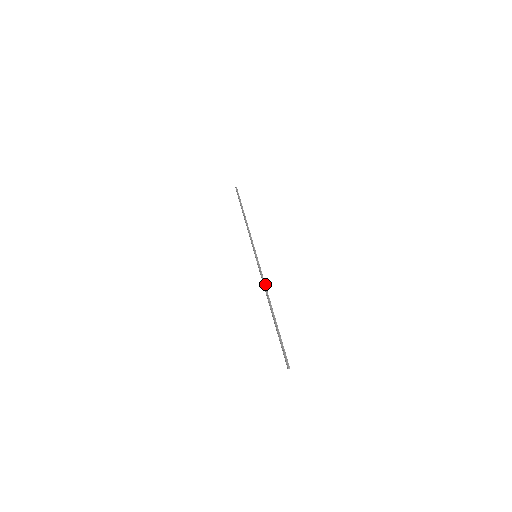
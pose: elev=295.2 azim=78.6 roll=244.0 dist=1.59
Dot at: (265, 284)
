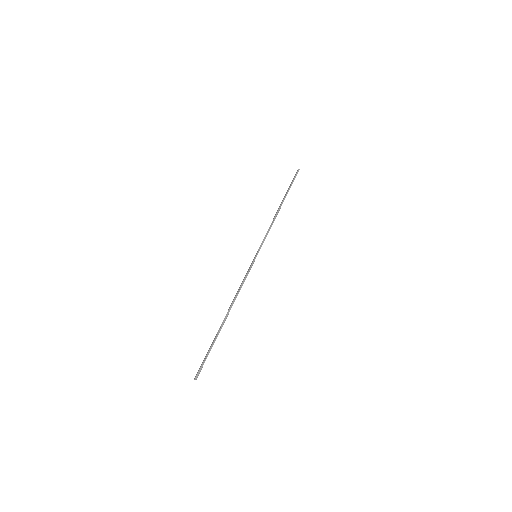
Dot at: occluded
